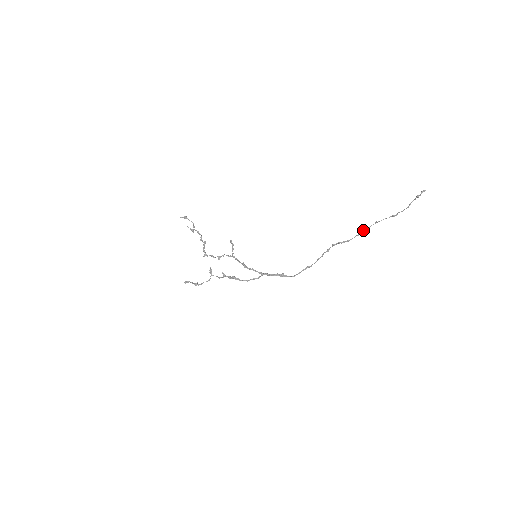
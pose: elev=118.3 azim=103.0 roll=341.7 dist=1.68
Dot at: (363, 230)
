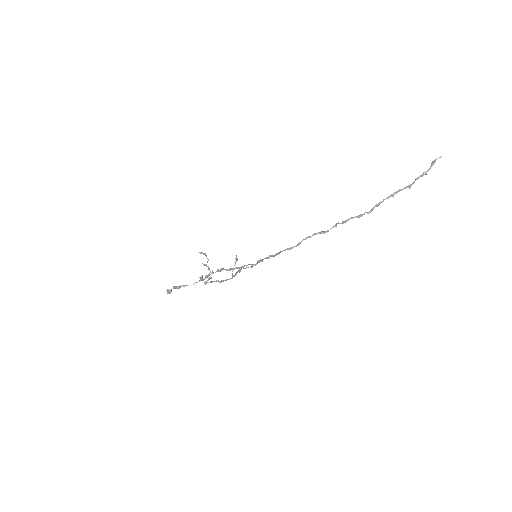
Dot at: (378, 204)
